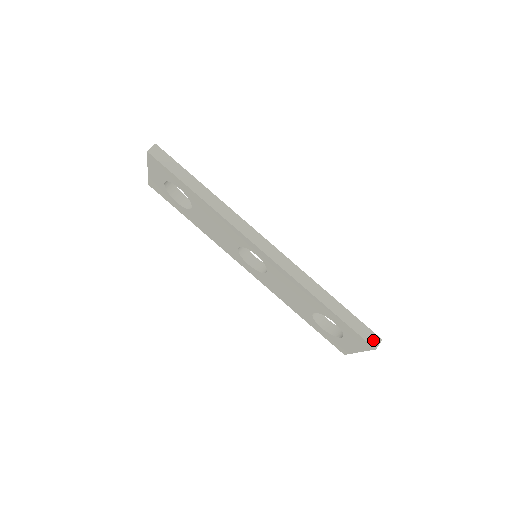
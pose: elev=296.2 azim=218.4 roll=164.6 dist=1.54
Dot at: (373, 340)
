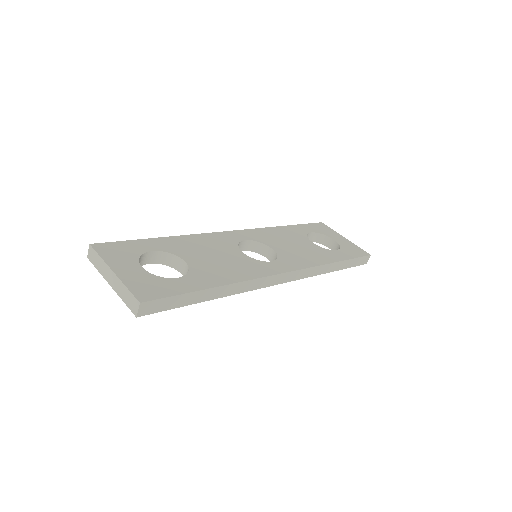
Dot at: (365, 261)
